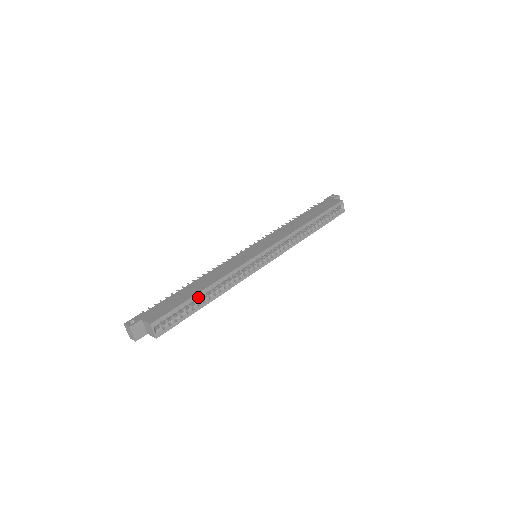
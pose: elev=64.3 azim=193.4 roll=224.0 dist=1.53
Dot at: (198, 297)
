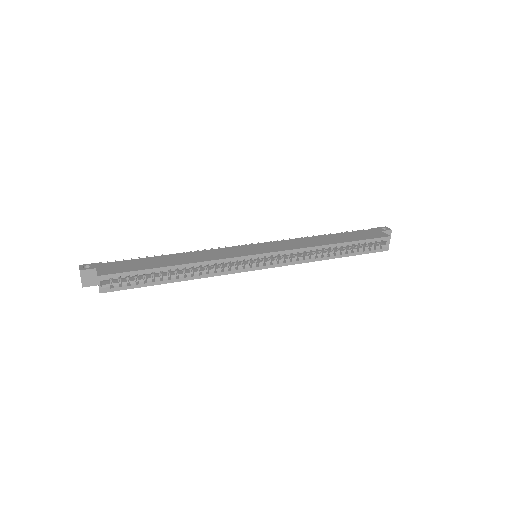
Dot at: (164, 271)
